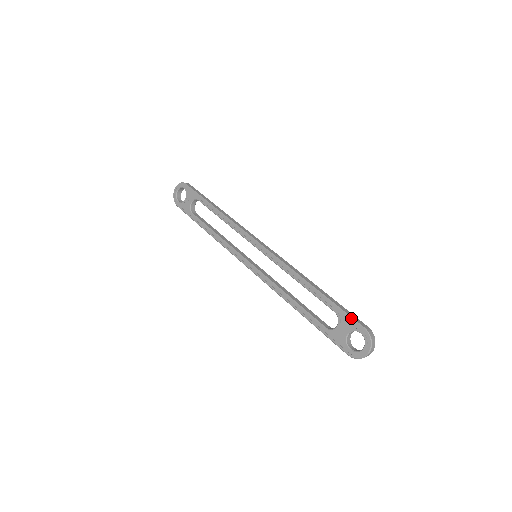
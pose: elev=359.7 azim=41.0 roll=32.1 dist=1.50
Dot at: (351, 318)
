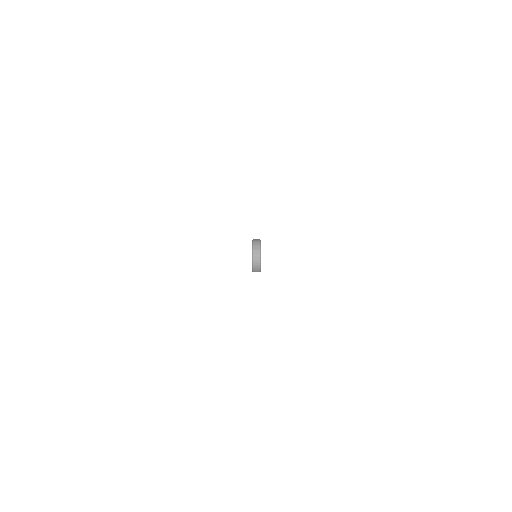
Dot at: occluded
